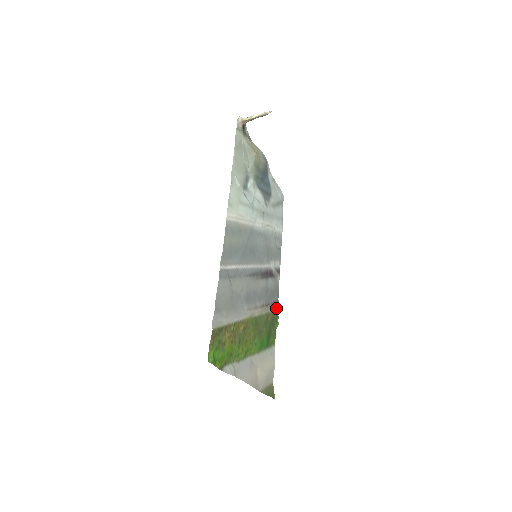
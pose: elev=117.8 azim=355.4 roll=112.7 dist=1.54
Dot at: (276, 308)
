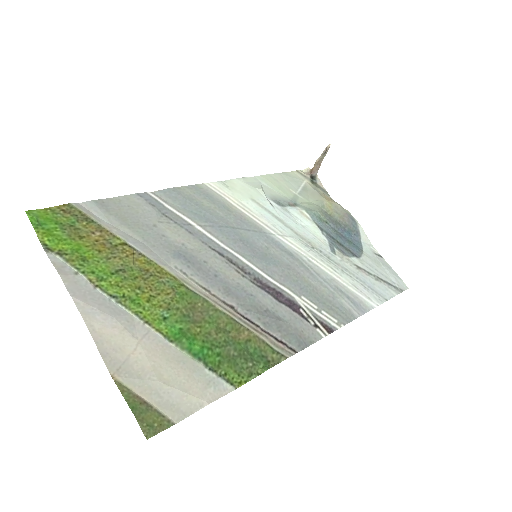
Dot at: (279, 349)
